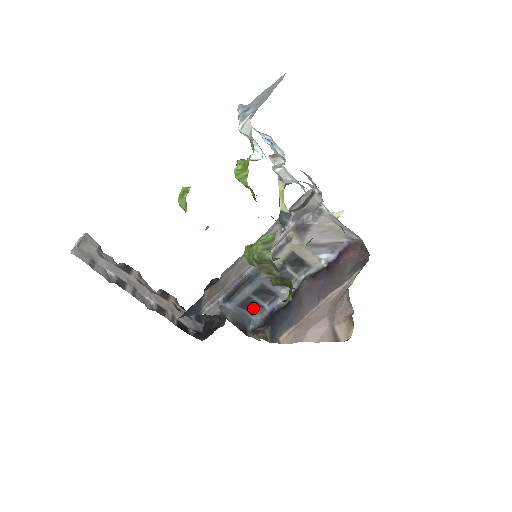
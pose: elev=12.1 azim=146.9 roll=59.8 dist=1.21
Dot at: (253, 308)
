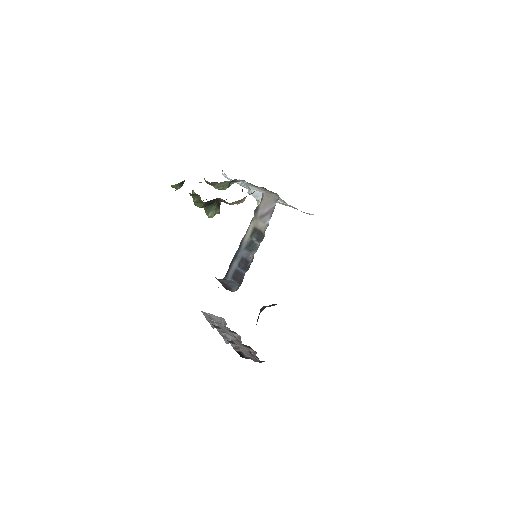
Dot at: (240, 279)
